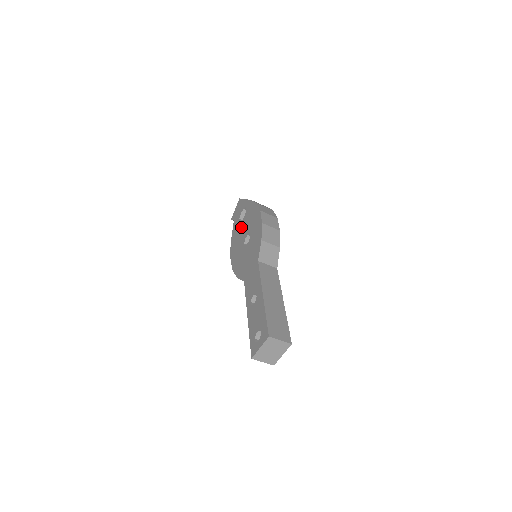
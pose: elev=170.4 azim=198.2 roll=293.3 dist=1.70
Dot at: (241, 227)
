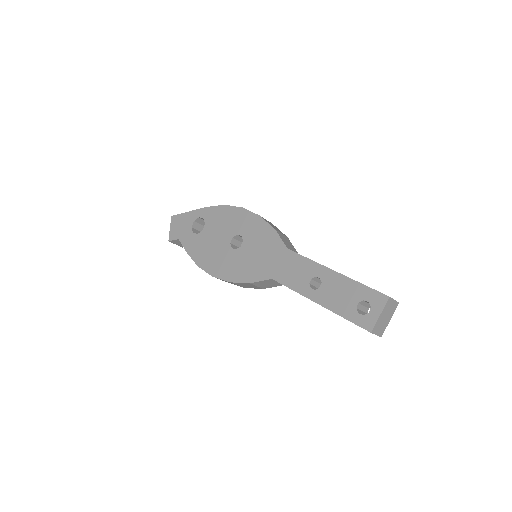
Dot at: (207, 237)
